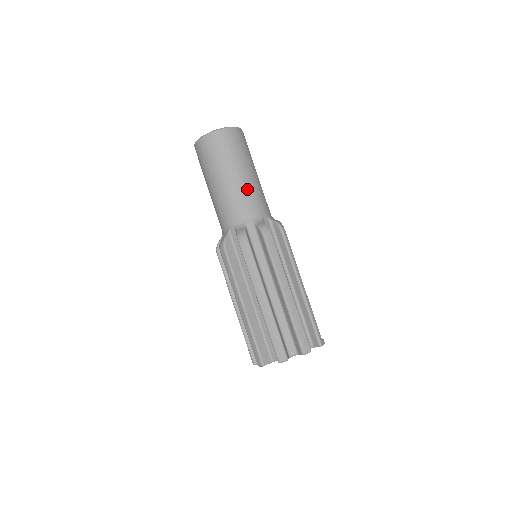
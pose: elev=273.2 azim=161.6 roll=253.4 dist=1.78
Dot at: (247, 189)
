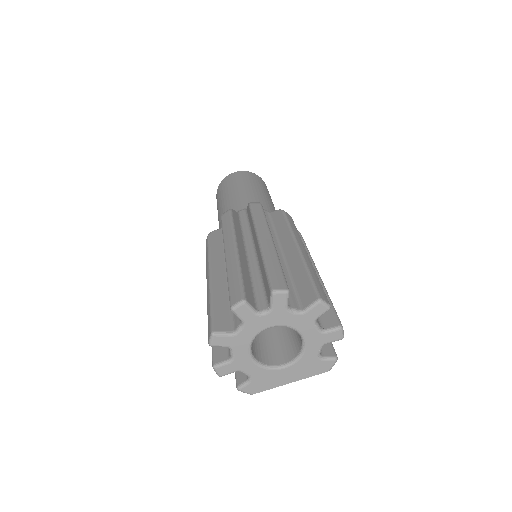
Dot at: occluded
